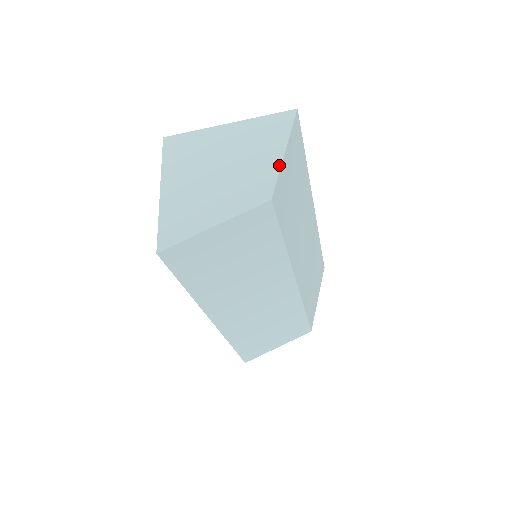
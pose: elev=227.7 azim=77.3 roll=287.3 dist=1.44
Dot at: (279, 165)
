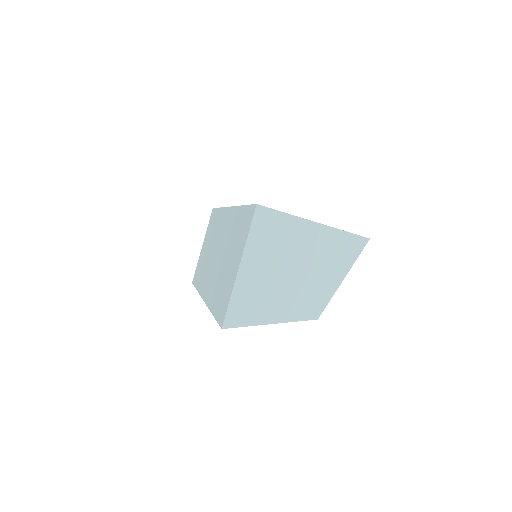
Dot at: (335, 290)
